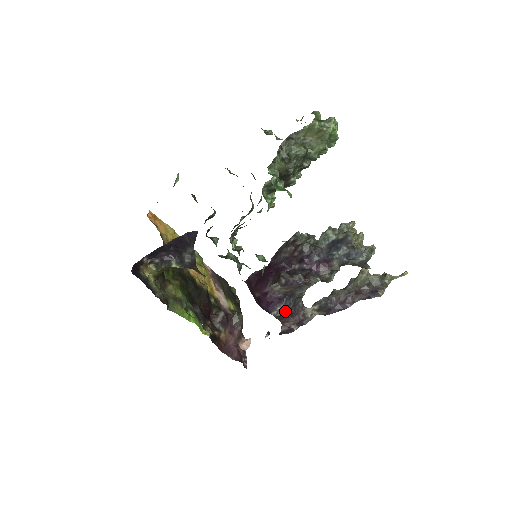
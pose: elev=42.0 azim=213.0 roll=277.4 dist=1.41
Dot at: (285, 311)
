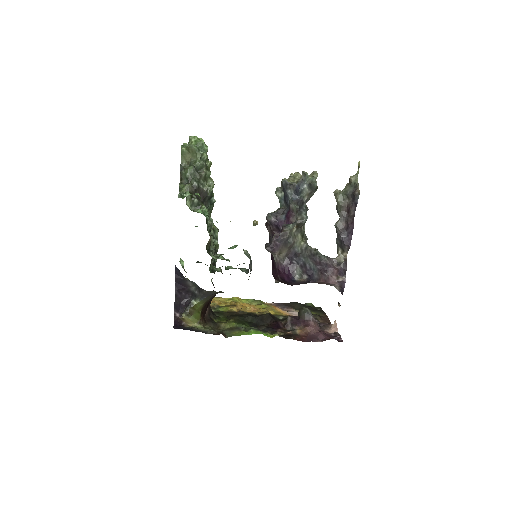
Dot at: (310, 271)
